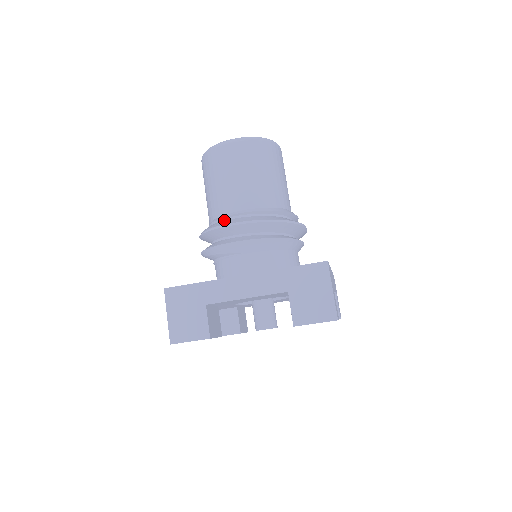
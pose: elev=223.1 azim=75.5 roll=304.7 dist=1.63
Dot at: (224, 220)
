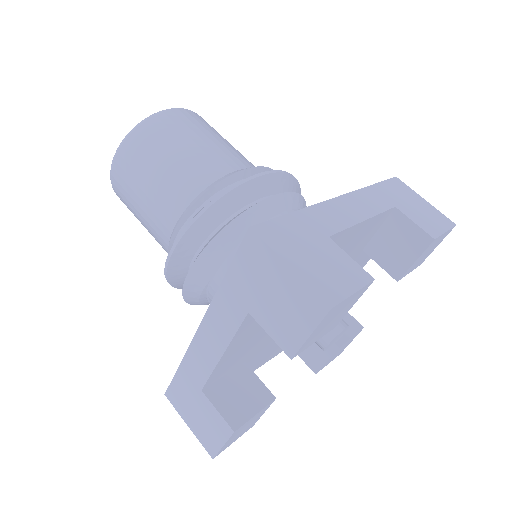
Dot at: occluded
